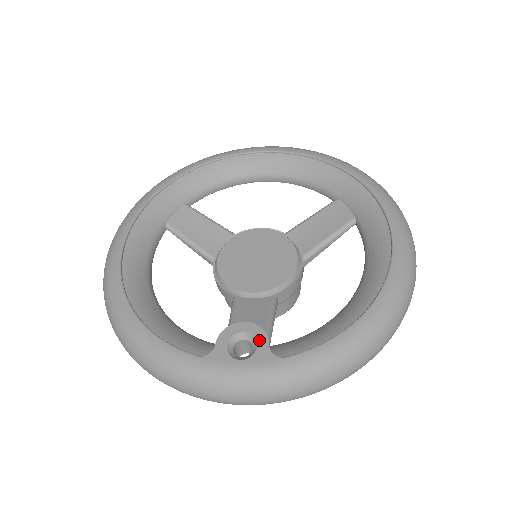
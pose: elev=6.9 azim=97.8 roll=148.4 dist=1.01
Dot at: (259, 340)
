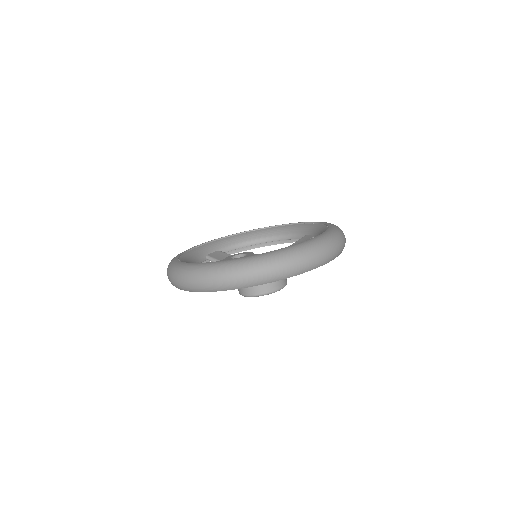
Dot at: (248, 254)
